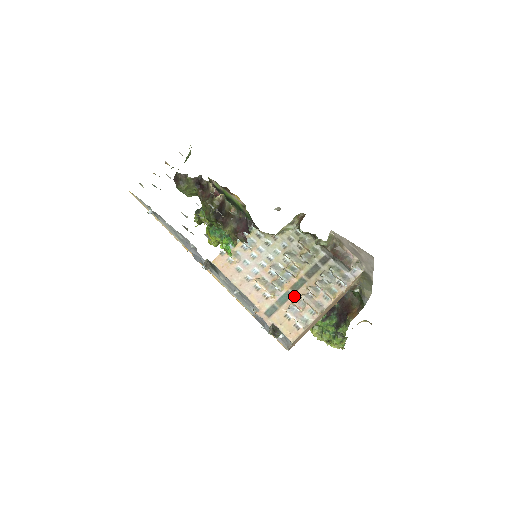
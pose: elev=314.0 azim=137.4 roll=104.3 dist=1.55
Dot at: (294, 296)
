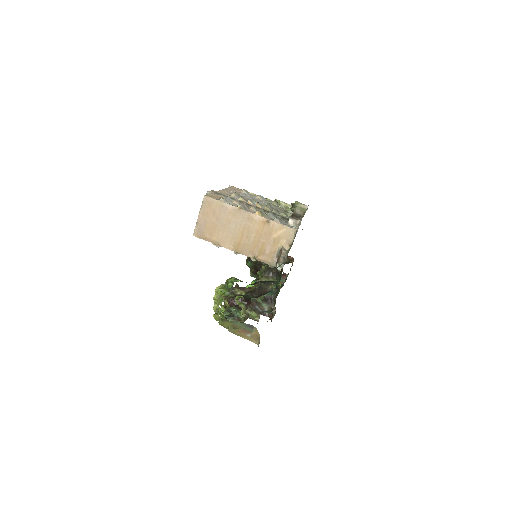
Dot at: occluded
